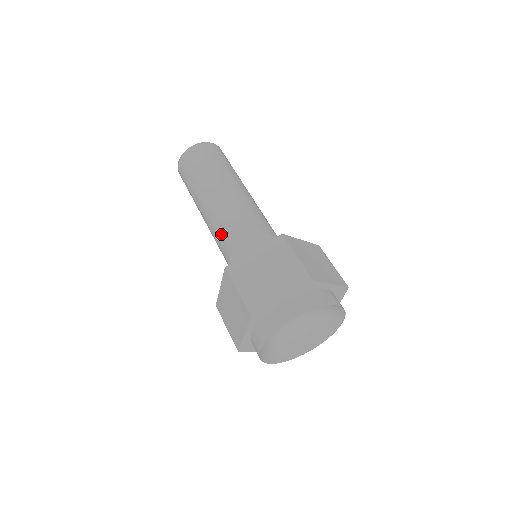
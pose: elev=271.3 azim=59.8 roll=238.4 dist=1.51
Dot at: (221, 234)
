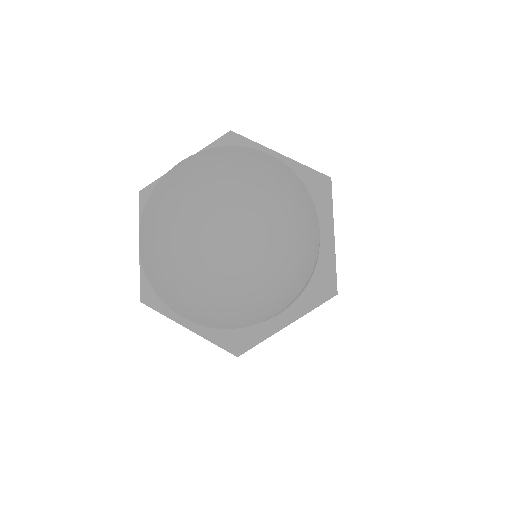
Dot at: occluded
